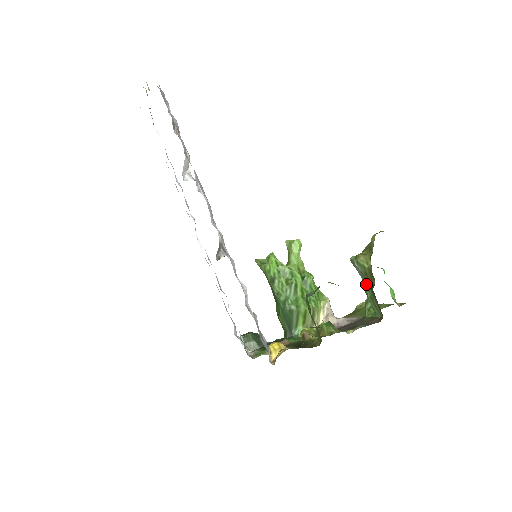
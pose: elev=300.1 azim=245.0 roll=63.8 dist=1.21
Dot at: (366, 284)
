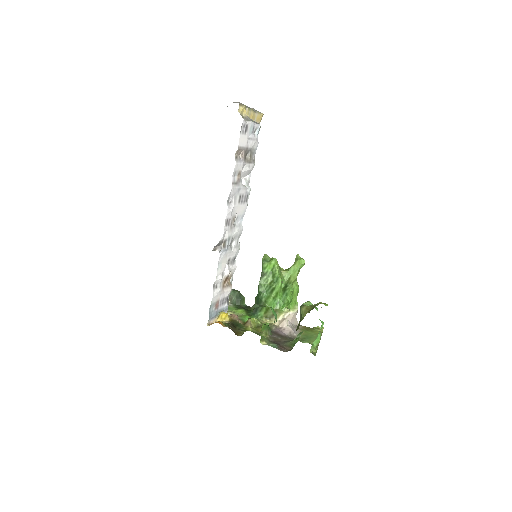
Dot at: occluded
